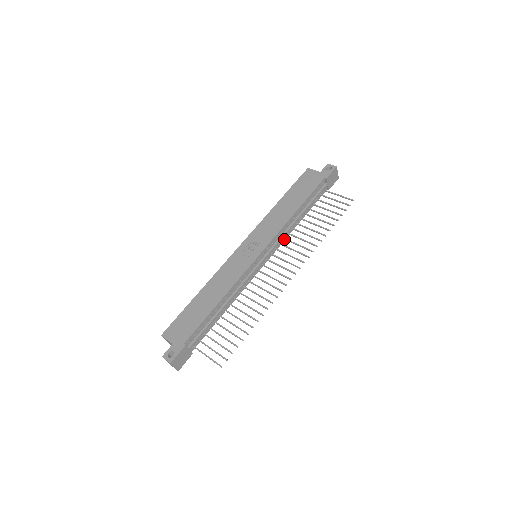
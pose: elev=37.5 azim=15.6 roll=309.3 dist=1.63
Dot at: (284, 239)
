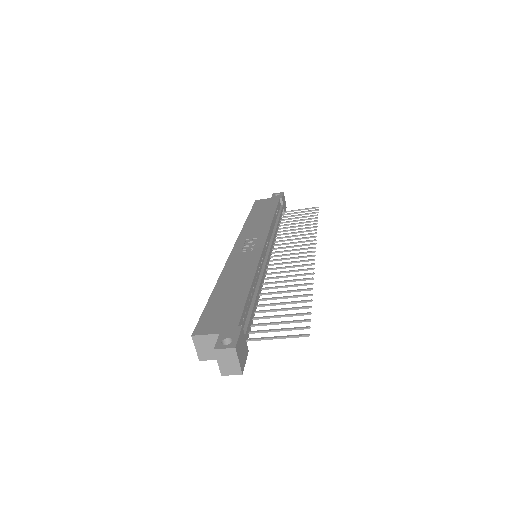
Dot at: (274, 242)
